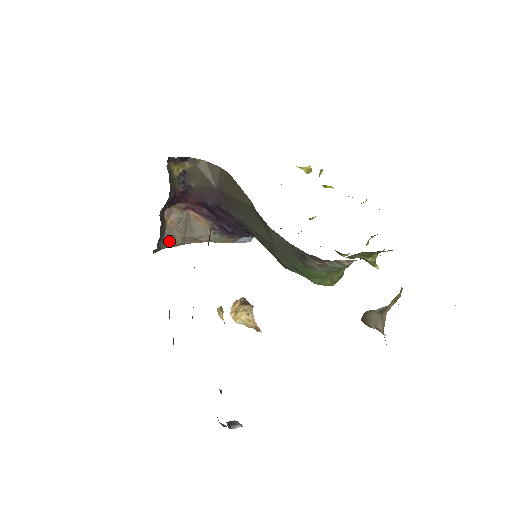
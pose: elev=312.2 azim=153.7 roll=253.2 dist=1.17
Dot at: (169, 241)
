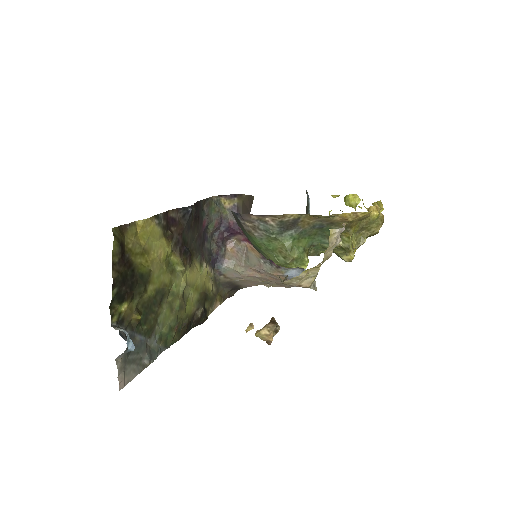
Dot at: (229, 267)
